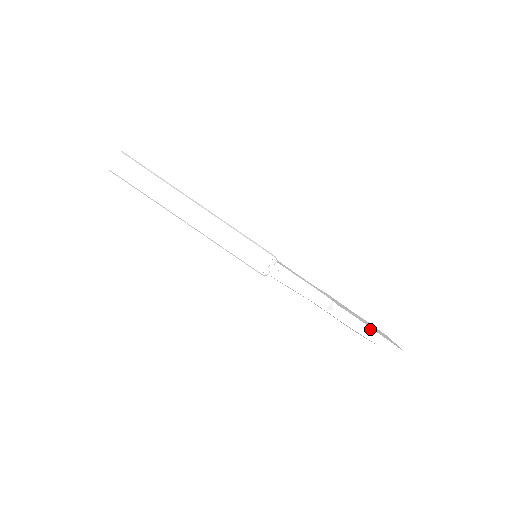
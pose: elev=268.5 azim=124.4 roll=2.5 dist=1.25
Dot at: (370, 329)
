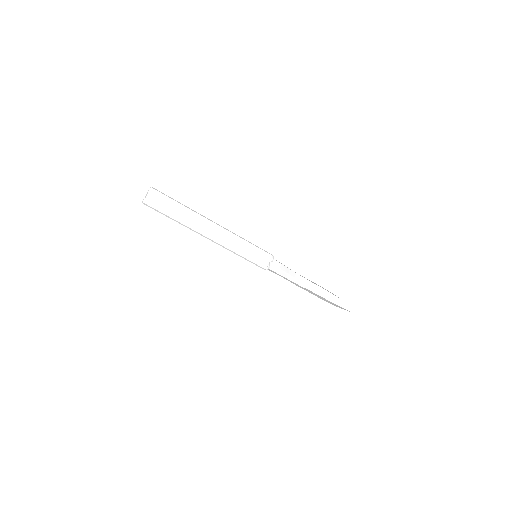
Dot at: (334, 296)
